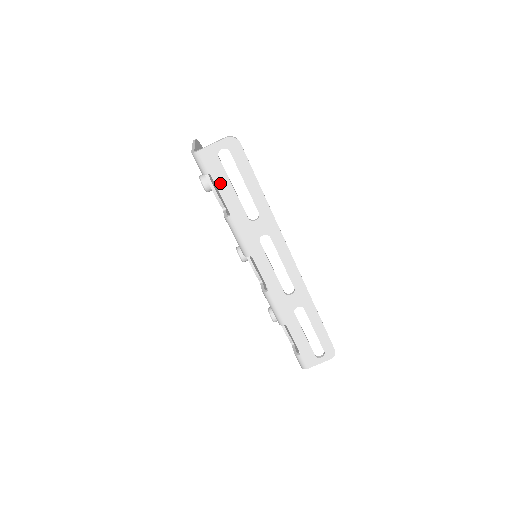
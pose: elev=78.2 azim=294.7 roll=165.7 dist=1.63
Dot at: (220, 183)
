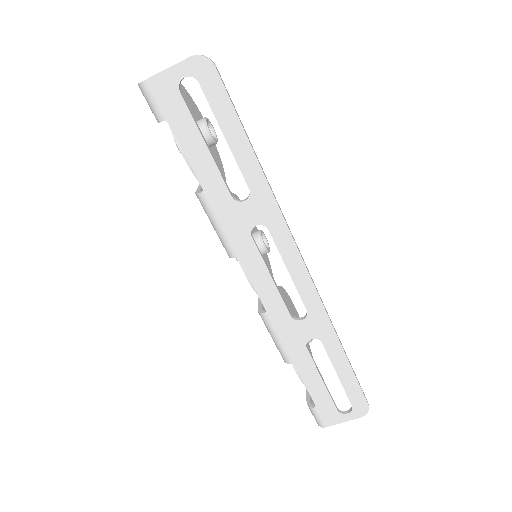
Dot at: (184, 136)
